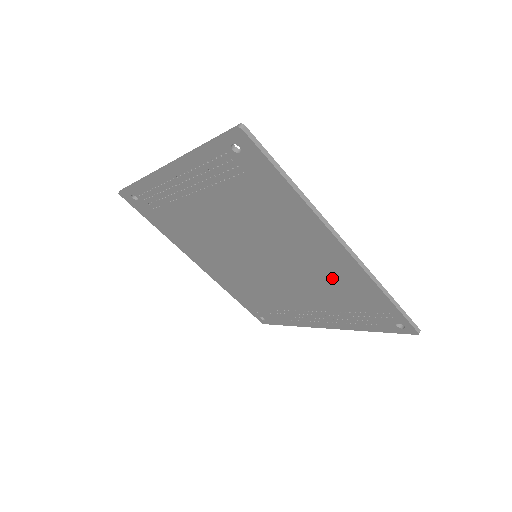
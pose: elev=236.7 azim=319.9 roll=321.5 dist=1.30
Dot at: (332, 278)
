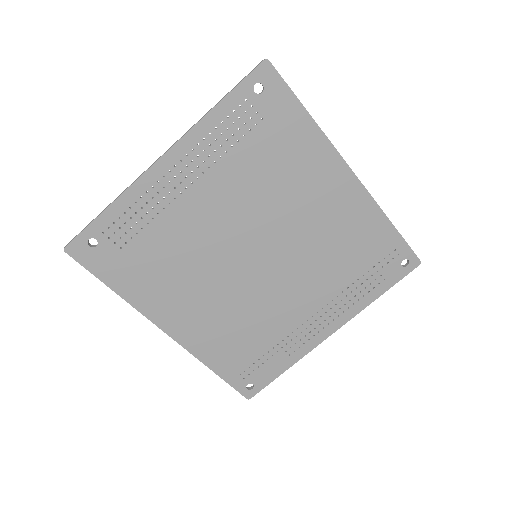
Dot at: (342, 232)
